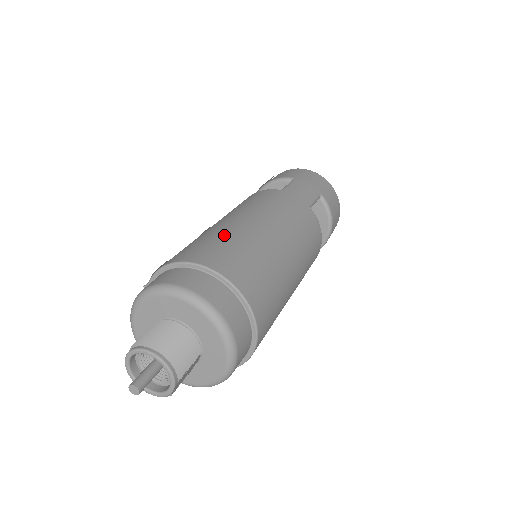
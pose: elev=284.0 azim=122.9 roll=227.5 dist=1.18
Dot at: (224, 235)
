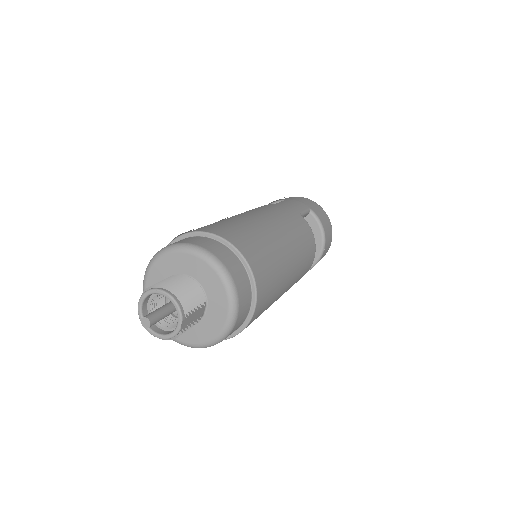
Dot at: (222, 221)
